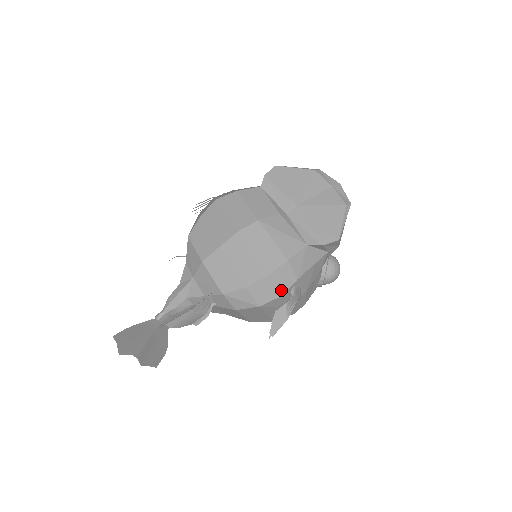
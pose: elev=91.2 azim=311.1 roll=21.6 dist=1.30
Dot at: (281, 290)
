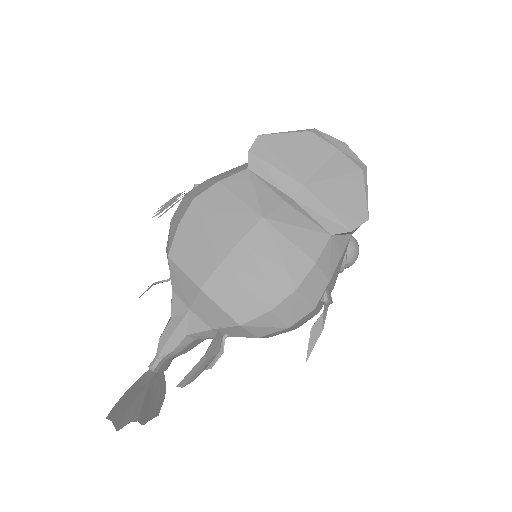
Dot at: (313, 302)
